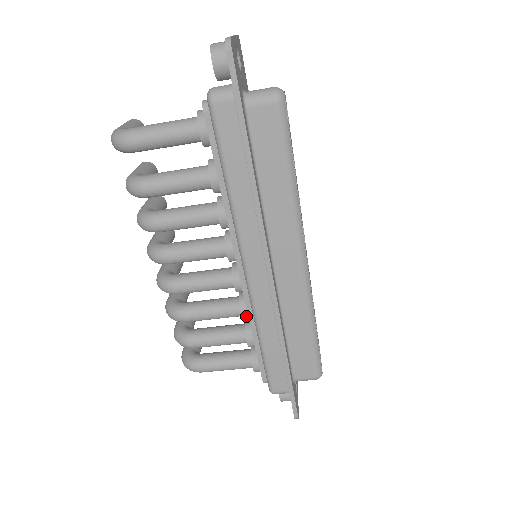
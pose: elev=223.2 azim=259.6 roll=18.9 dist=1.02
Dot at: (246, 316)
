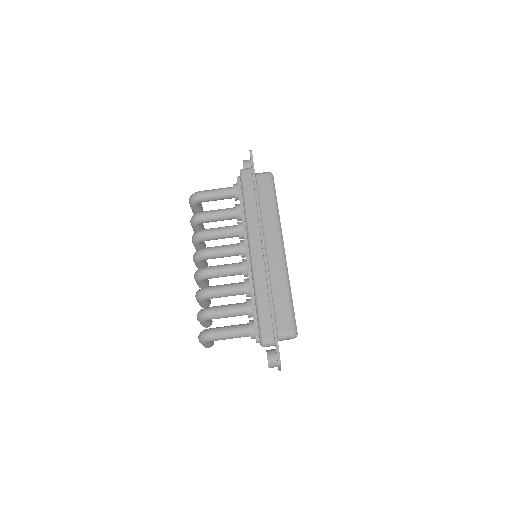
Dot at: (248, 286)
